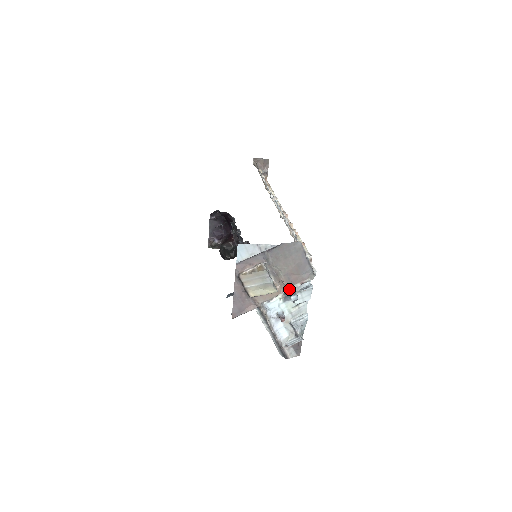
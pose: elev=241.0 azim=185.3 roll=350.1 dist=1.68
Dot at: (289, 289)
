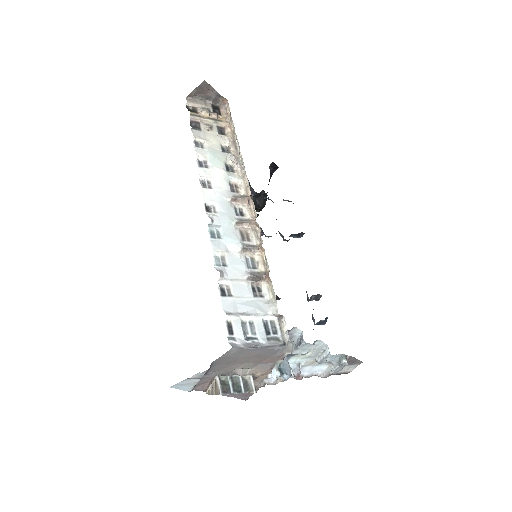
Dot at: (275, 365)
